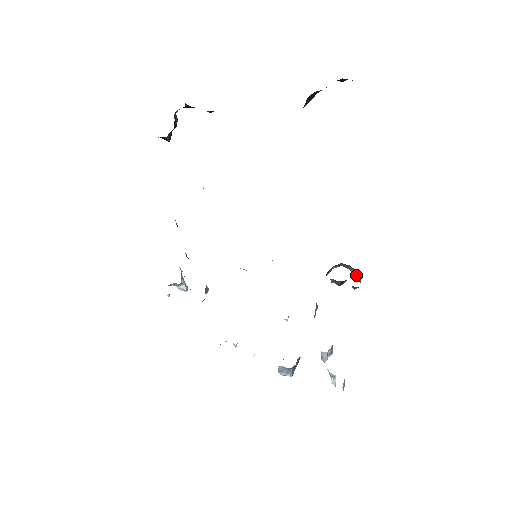
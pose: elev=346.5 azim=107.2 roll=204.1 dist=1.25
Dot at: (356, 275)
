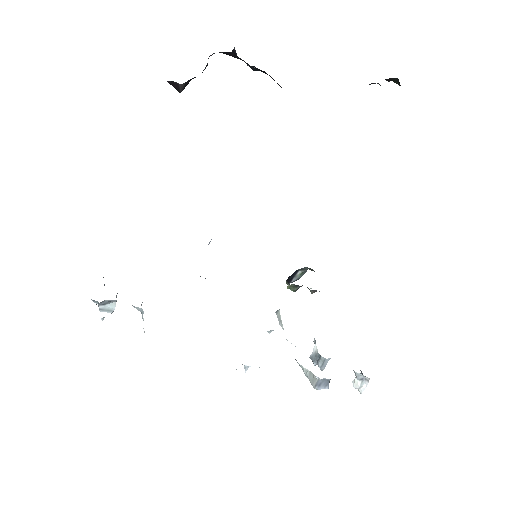
Dot at: occluded
